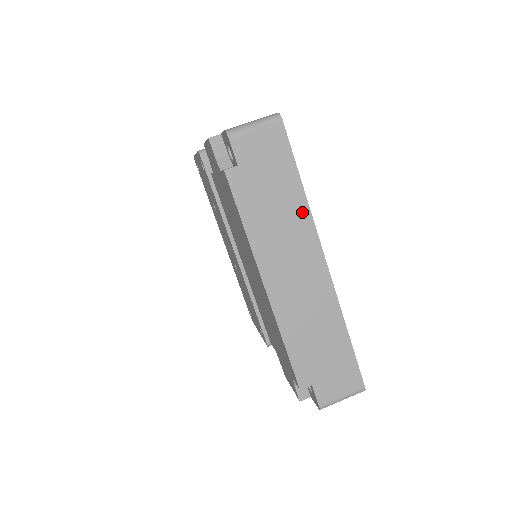
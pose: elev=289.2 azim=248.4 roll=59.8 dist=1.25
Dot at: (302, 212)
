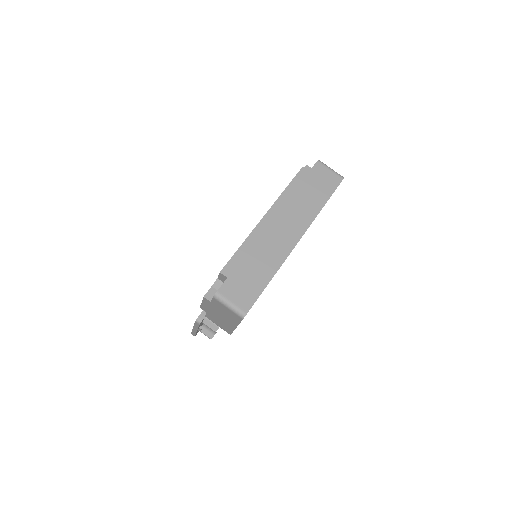
Dot at: (313, 213)
